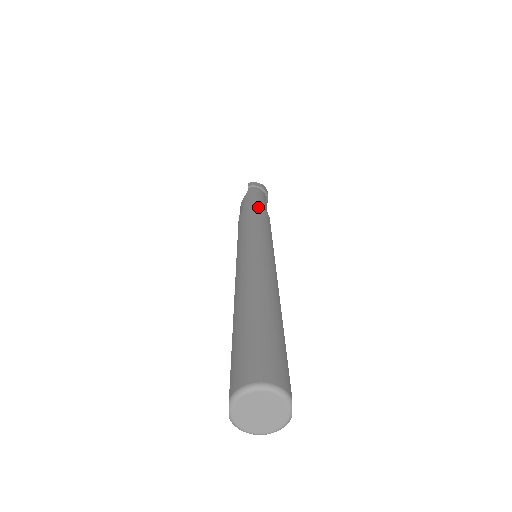
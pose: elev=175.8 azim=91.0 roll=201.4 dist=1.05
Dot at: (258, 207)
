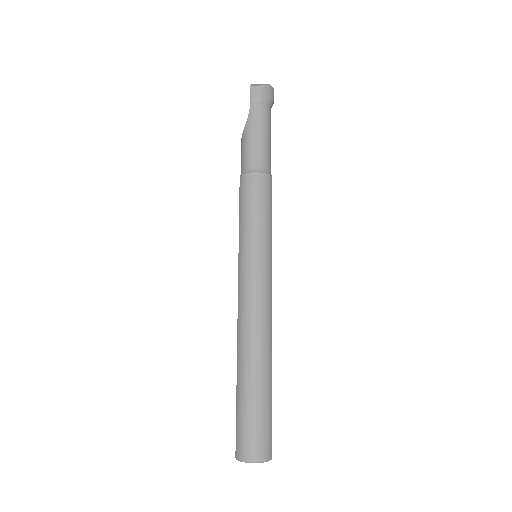
Dot at: (260, 166)
